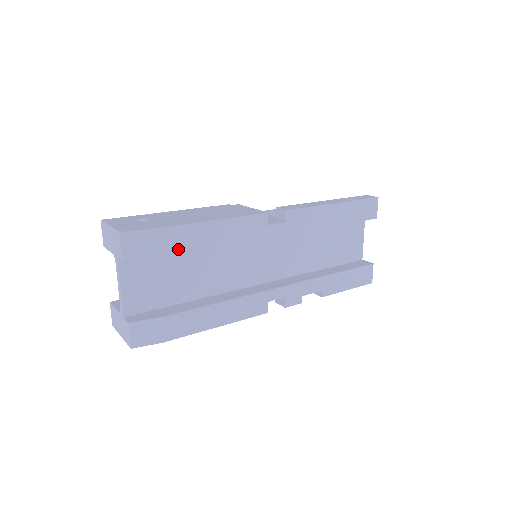
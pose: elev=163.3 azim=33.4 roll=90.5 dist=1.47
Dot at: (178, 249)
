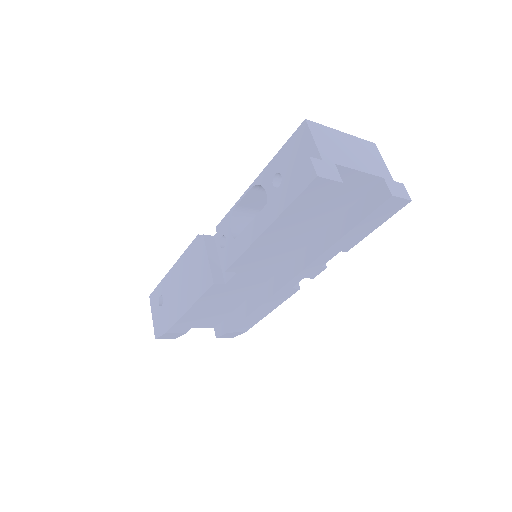
Dot at: (190, 326)
